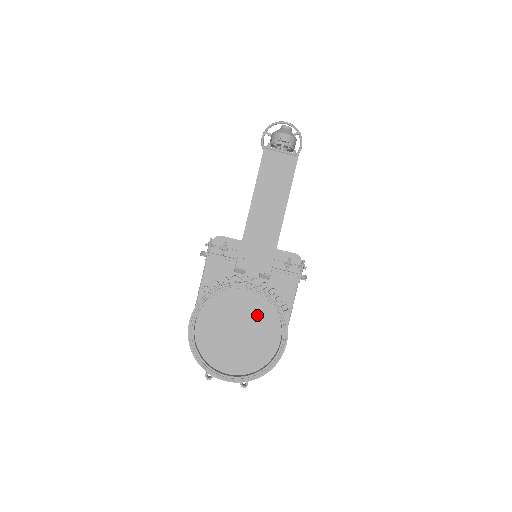
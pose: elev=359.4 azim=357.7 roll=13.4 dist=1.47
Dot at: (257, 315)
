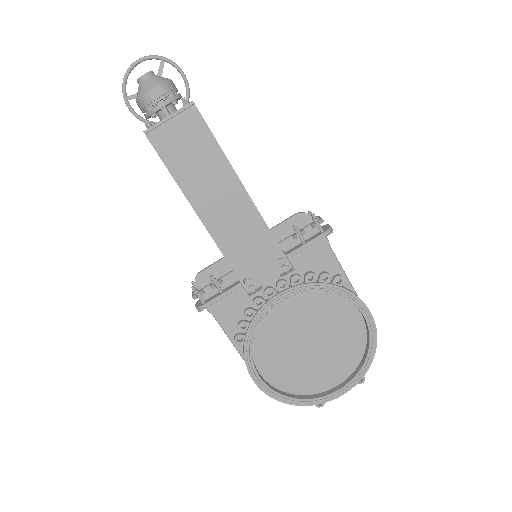
Dot at: (314, 312)
